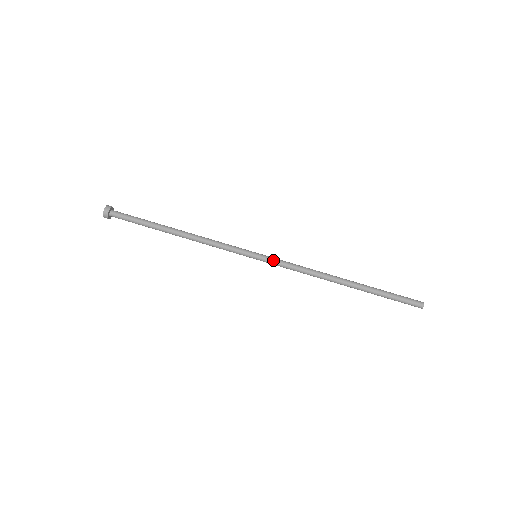
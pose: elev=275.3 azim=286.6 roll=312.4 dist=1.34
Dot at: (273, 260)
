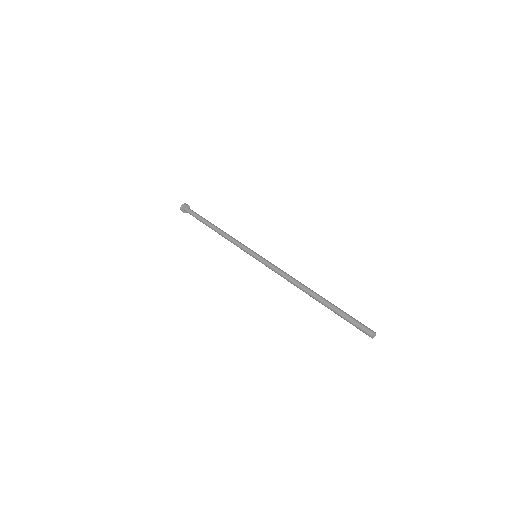
Dot at: occluded
